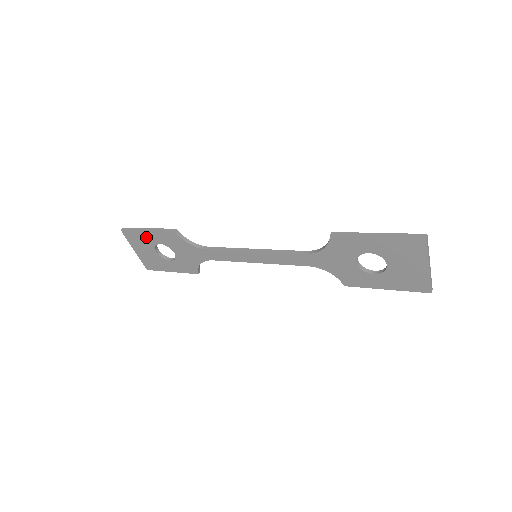
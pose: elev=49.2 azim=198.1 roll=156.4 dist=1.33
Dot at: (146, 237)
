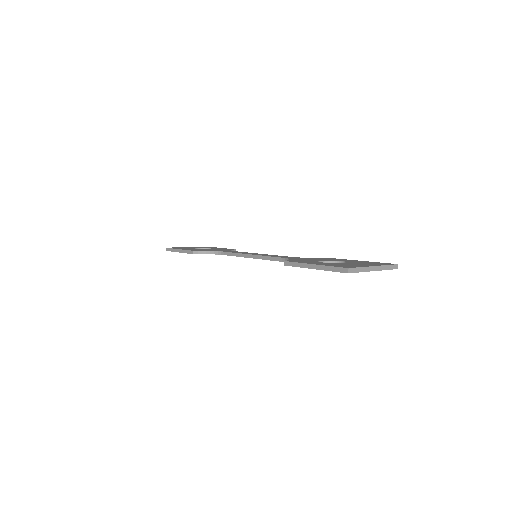
Dot at: occluded
